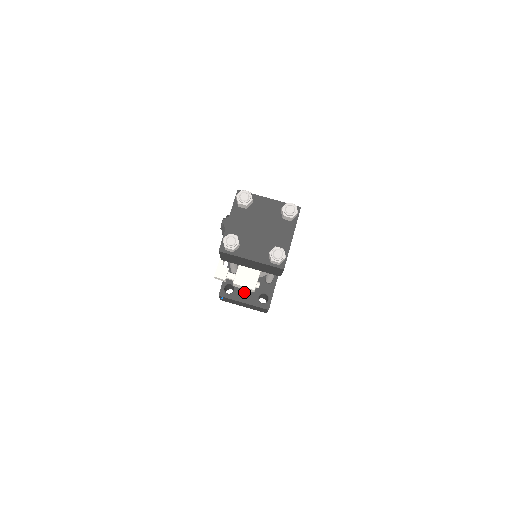
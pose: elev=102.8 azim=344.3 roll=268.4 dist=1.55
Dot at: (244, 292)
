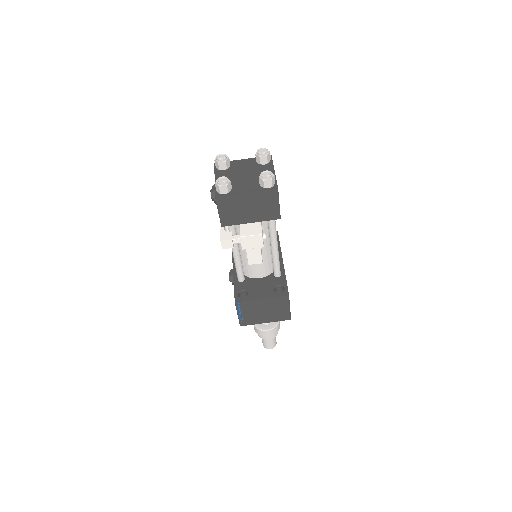
Dot at: (258, 291)
